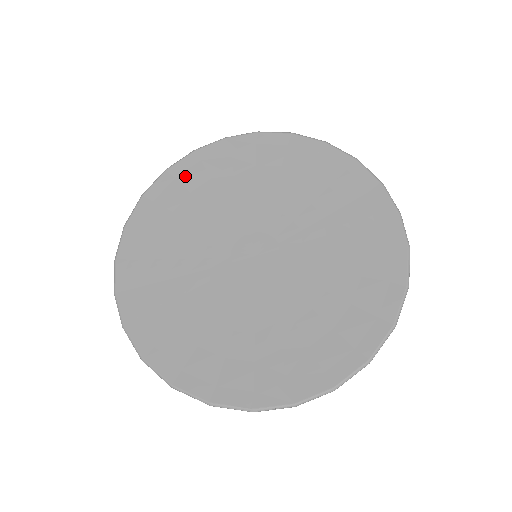
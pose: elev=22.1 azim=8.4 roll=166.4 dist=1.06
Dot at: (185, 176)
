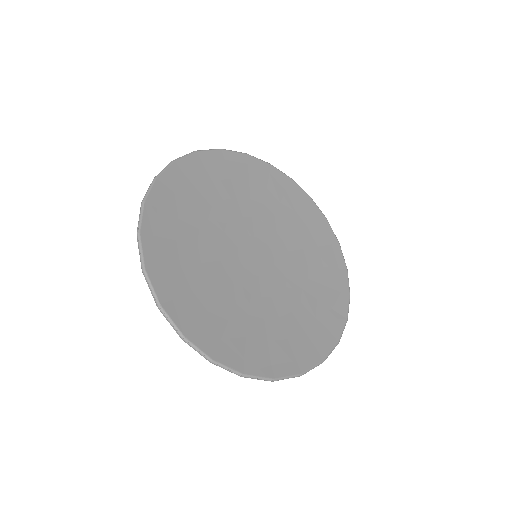
Dot at: (254, 170)
